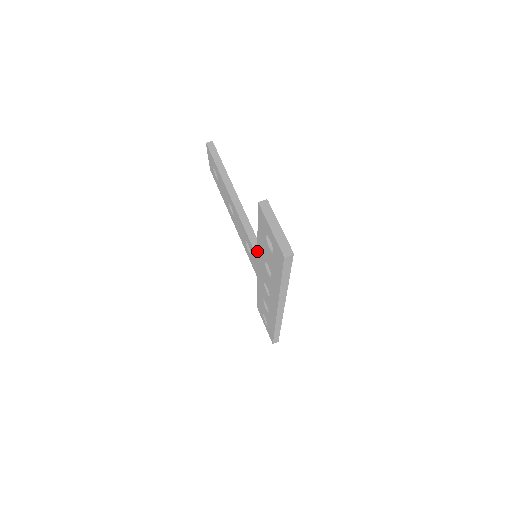
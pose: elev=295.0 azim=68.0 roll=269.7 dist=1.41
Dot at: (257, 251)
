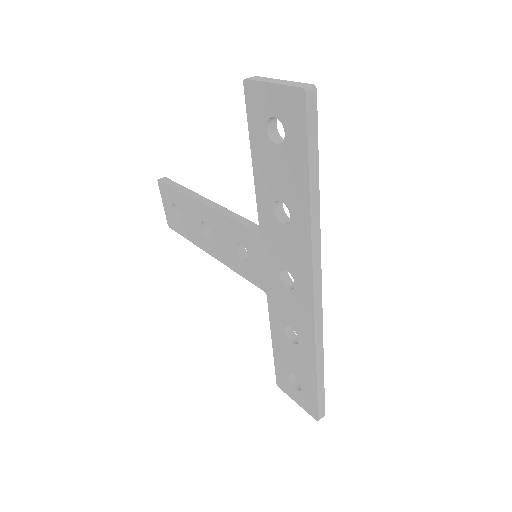
Dot at: occluded
